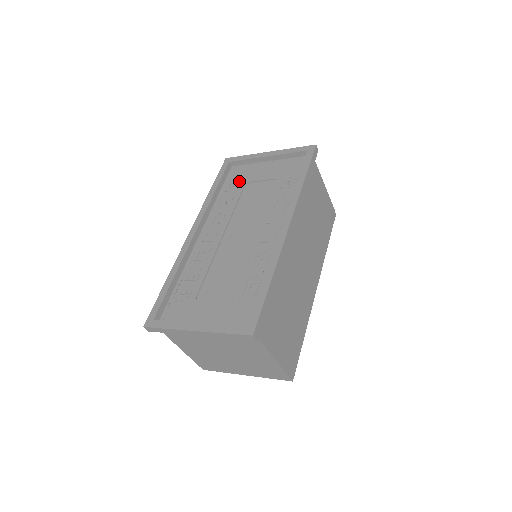
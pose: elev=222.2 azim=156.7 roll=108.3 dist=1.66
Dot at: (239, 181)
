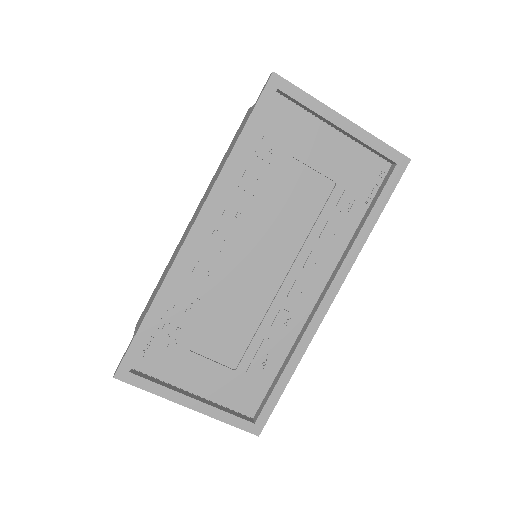
Dot at: (282, 146)
